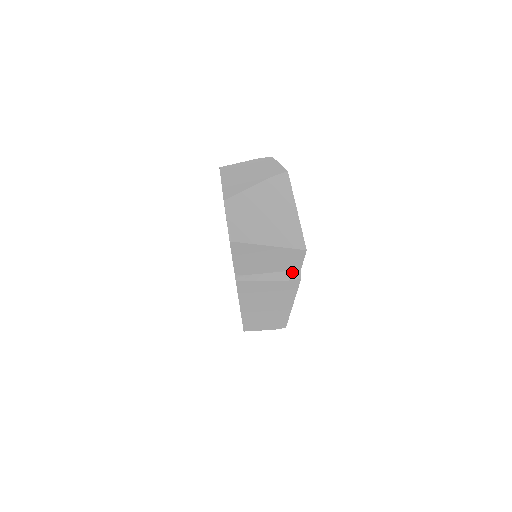
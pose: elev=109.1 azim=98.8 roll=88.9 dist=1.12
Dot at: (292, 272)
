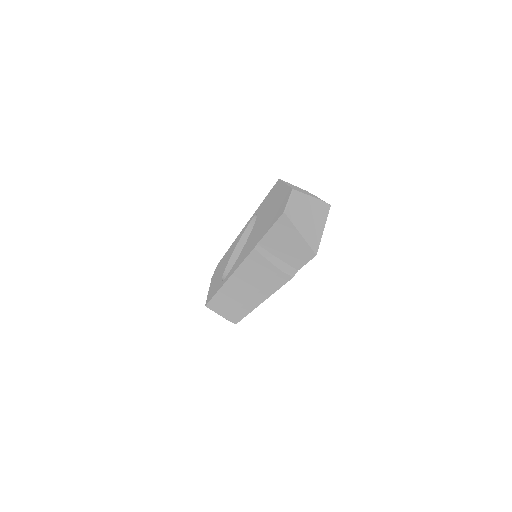
Dot at: (291, 268)
